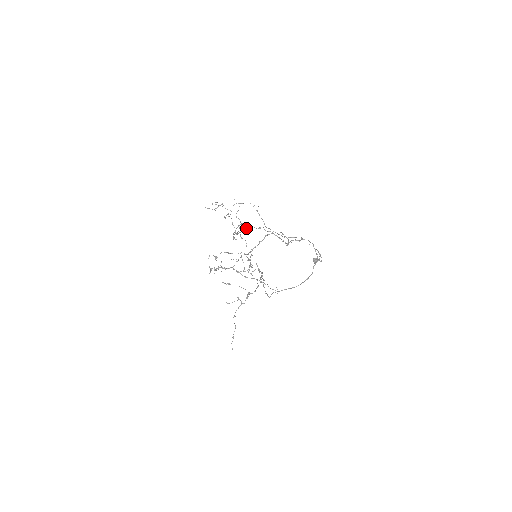
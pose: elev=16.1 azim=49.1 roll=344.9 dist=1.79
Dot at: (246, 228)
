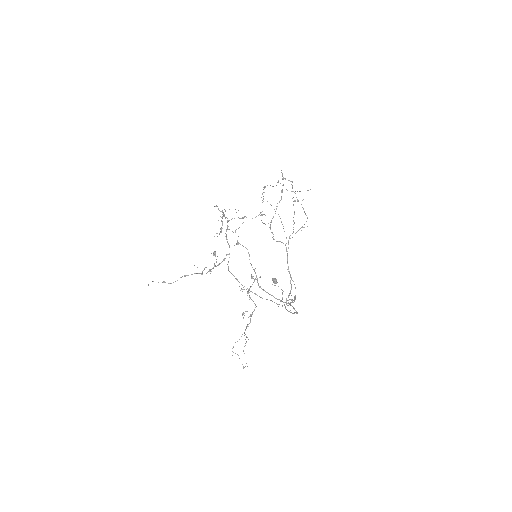
Dot at: occluded
